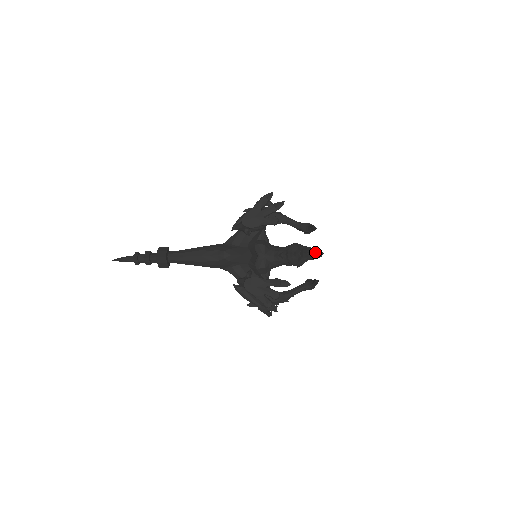
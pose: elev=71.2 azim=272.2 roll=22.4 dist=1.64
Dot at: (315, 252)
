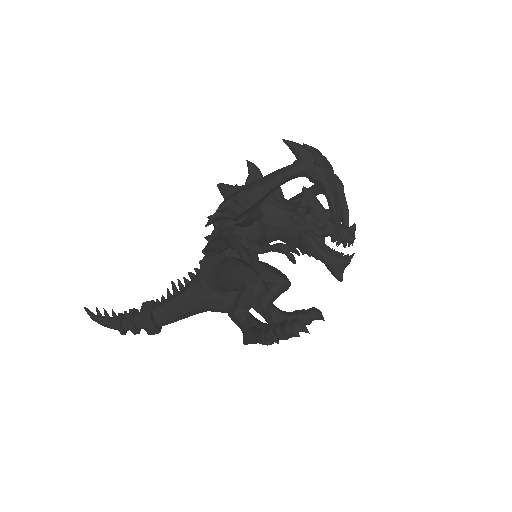
Dot at: (346, 266)
